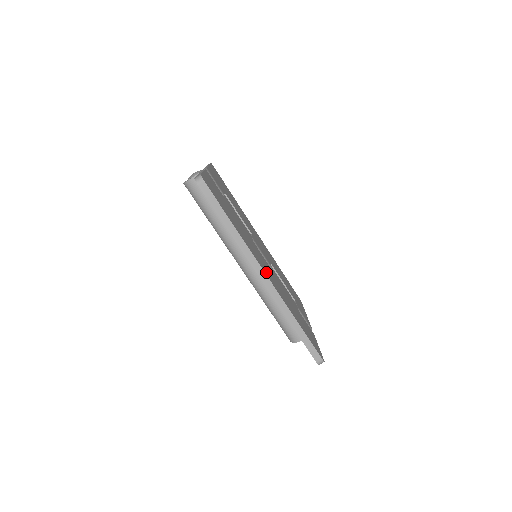
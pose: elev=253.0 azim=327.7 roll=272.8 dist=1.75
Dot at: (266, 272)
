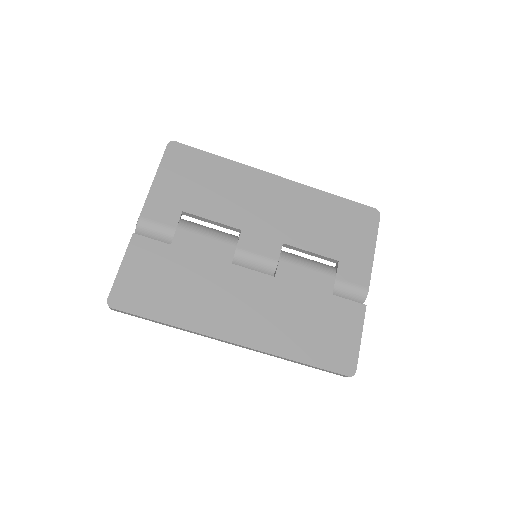
Dot at: (237, 331)
